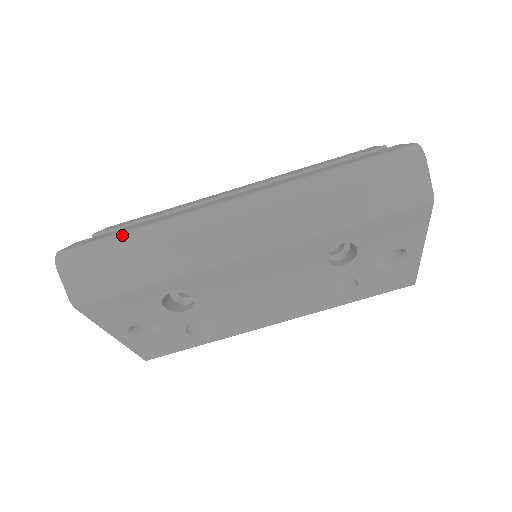
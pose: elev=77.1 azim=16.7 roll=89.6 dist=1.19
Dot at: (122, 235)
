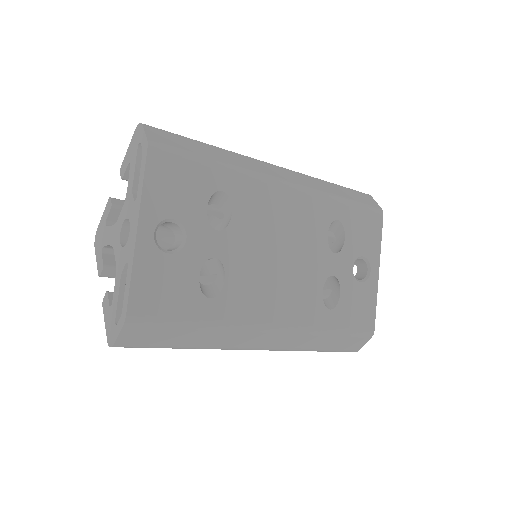
Dot at: occluded
